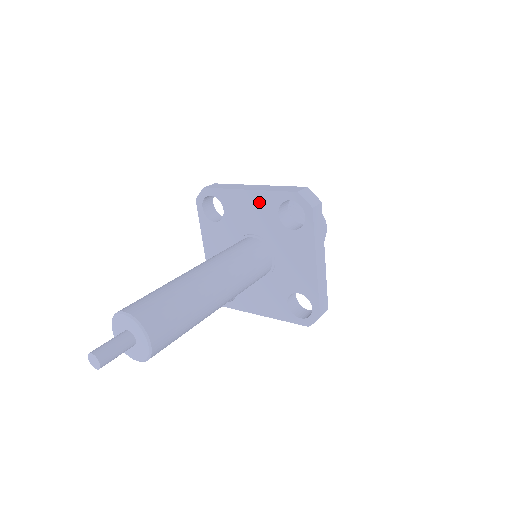
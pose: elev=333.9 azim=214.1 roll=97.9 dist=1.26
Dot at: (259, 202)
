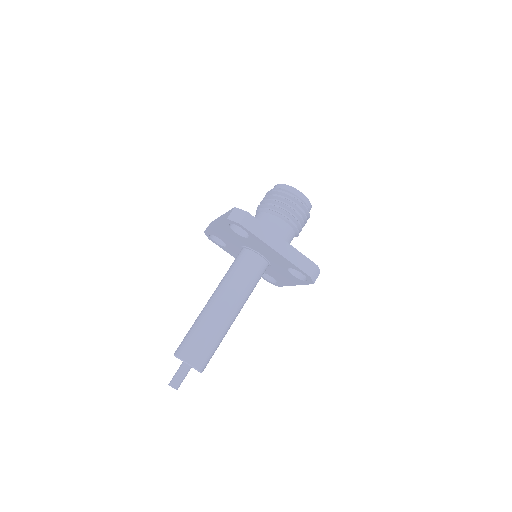
Dot at: (280, 258)
